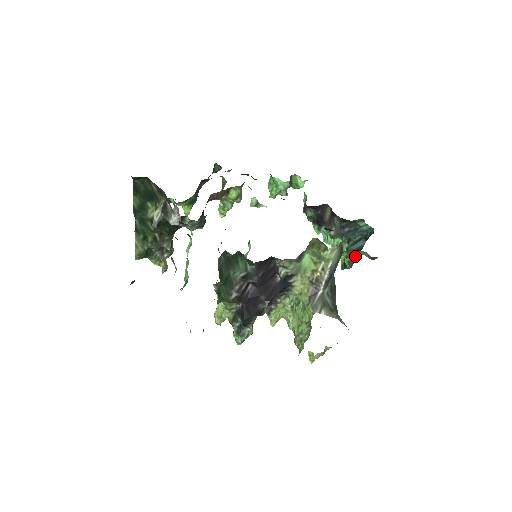
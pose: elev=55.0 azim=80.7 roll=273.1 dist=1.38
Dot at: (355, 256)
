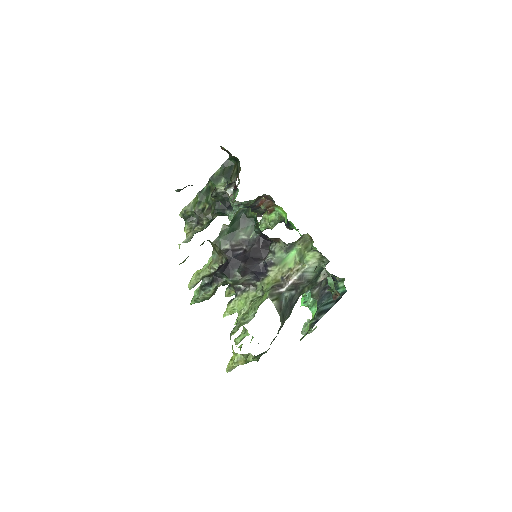
Dot at: (319, 318)
